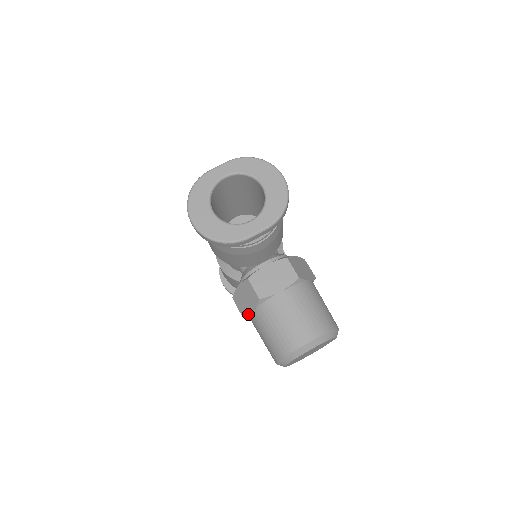
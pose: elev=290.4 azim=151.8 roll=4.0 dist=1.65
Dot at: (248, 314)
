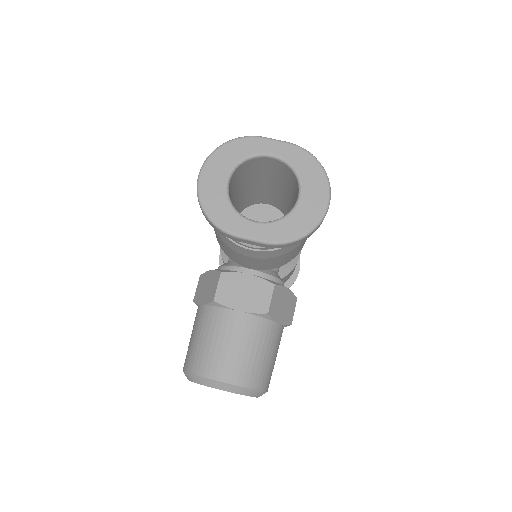
Dot at: (198, 303)
